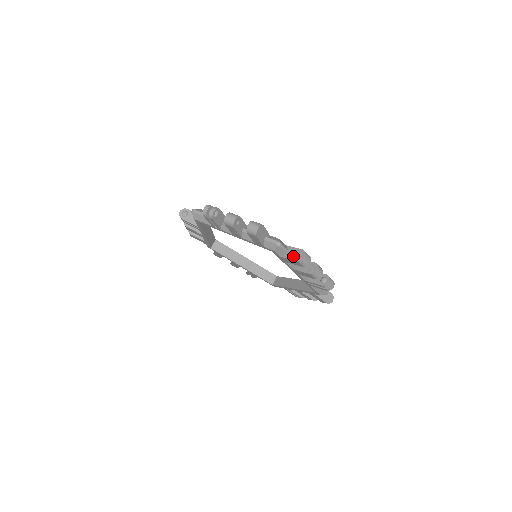
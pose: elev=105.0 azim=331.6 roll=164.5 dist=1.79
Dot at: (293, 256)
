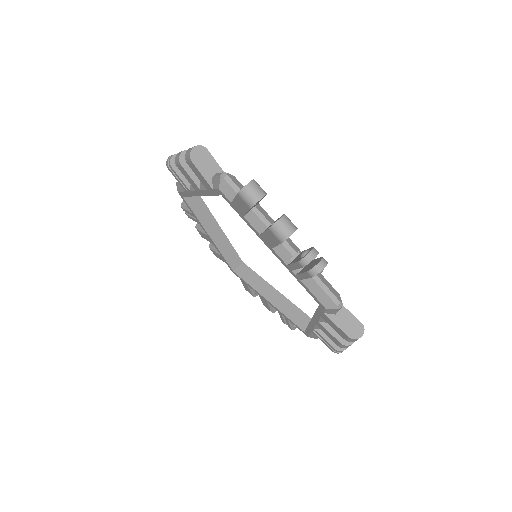
Dot at: occluded
